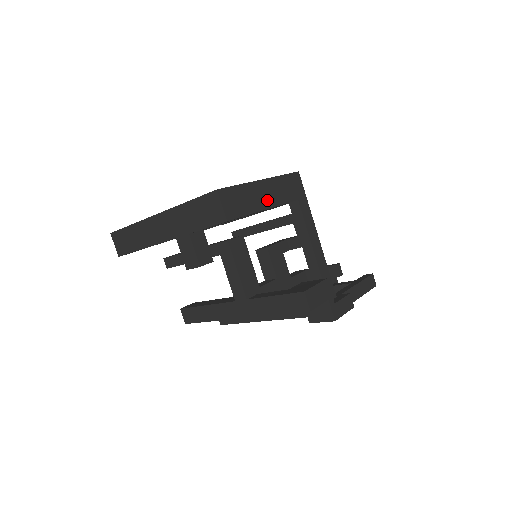
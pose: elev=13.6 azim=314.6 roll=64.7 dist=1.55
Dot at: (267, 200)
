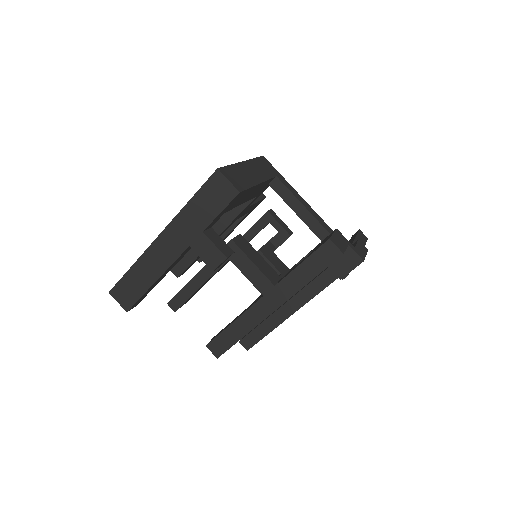
Dot at: (256, 176)
